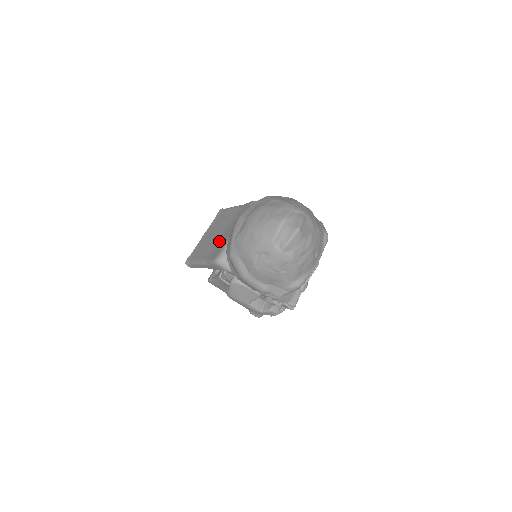
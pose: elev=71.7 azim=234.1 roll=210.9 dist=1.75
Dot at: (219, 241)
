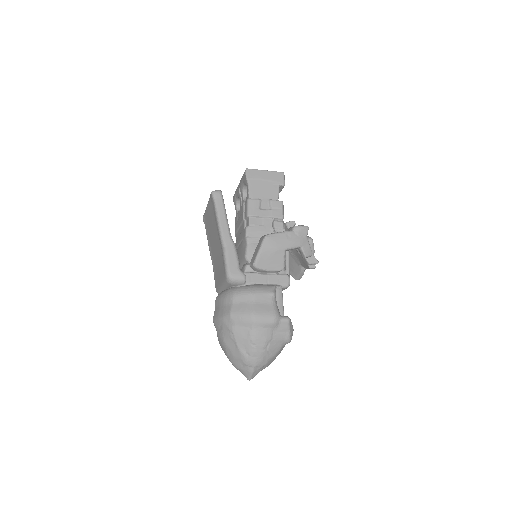
Dot at: (216, 264)
